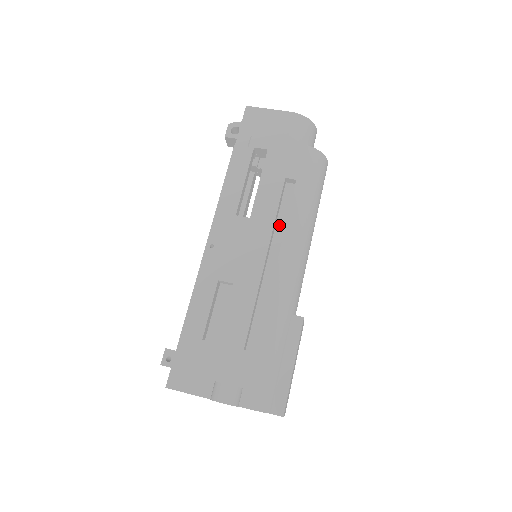
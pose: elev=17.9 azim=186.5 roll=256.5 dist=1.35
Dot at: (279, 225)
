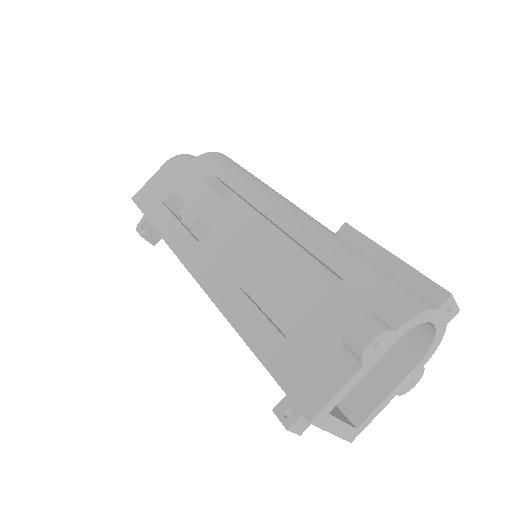
Dot at: occluded
